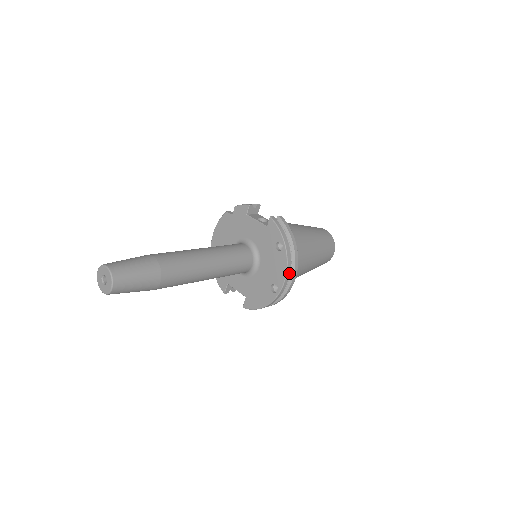
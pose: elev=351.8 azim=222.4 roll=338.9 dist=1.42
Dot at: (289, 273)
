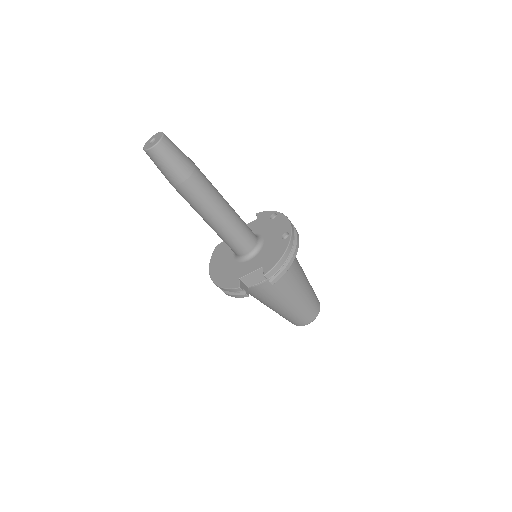
Dot at: (291, 223)
